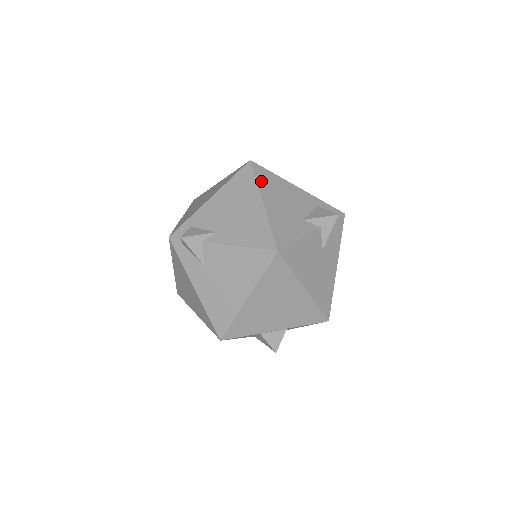
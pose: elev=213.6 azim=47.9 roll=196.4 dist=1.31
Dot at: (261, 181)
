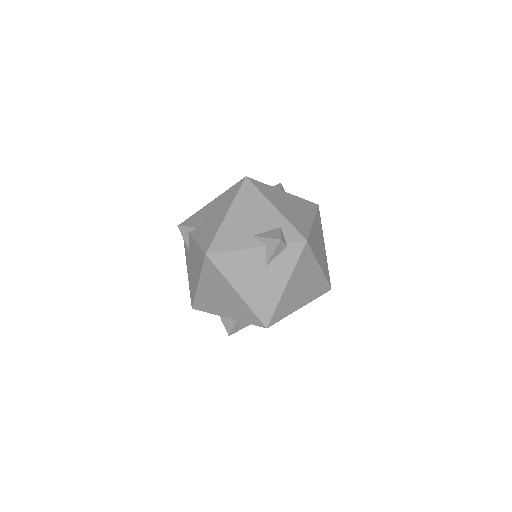
Dot at: (240, 196)
